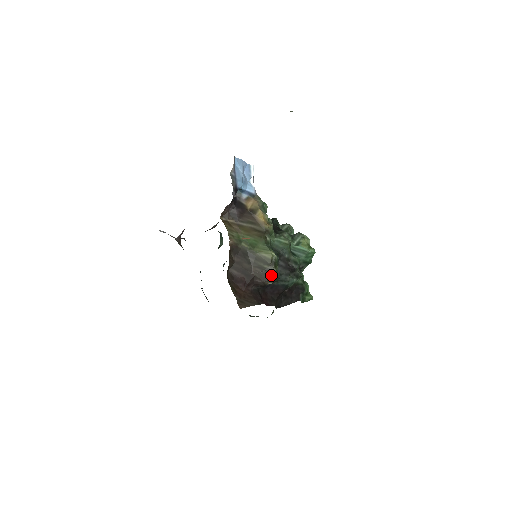
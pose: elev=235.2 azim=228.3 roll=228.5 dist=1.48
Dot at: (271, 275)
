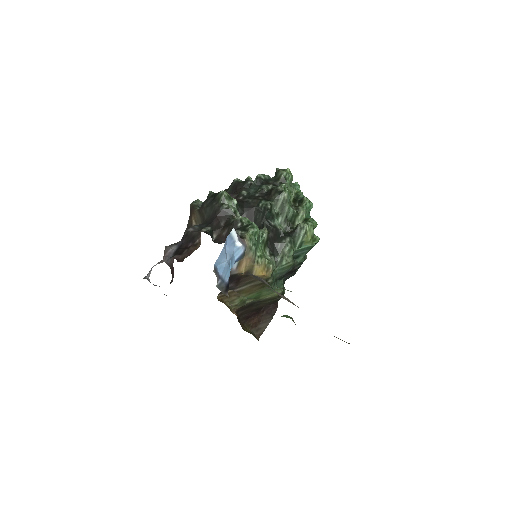
Dot at: occluded
